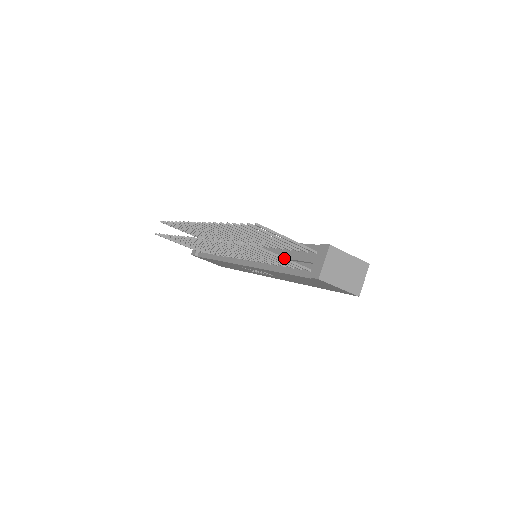
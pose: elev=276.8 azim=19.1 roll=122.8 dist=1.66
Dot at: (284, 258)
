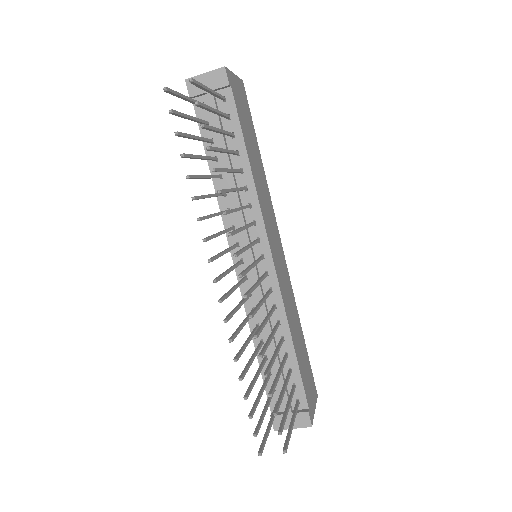
Dot at: (271, 426)
